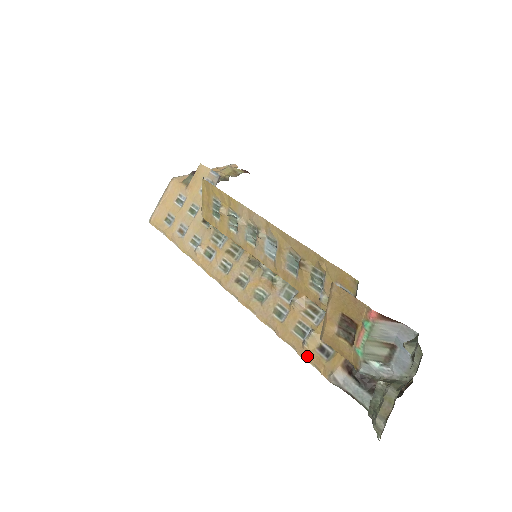
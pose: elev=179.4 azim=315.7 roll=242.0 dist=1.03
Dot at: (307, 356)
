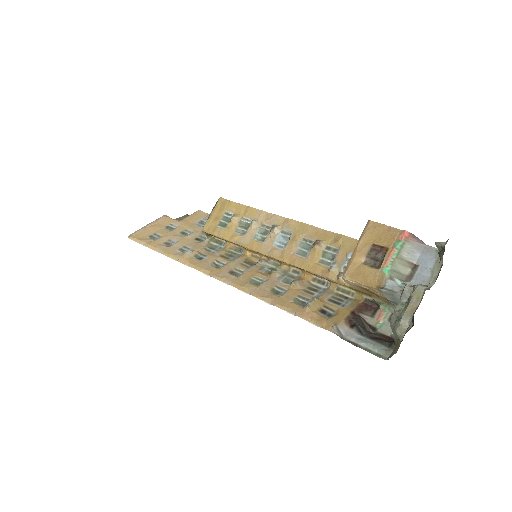
Dot at: (308, 316)
